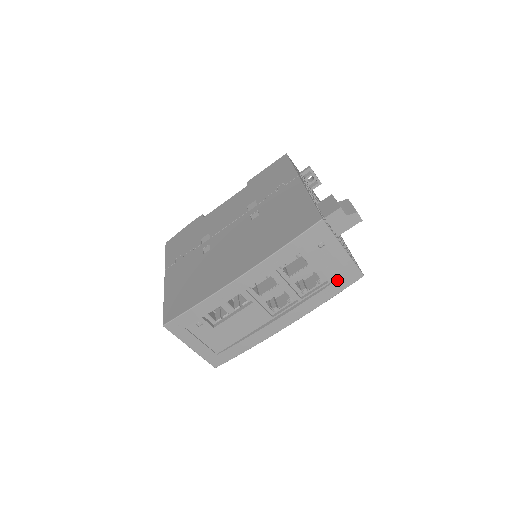
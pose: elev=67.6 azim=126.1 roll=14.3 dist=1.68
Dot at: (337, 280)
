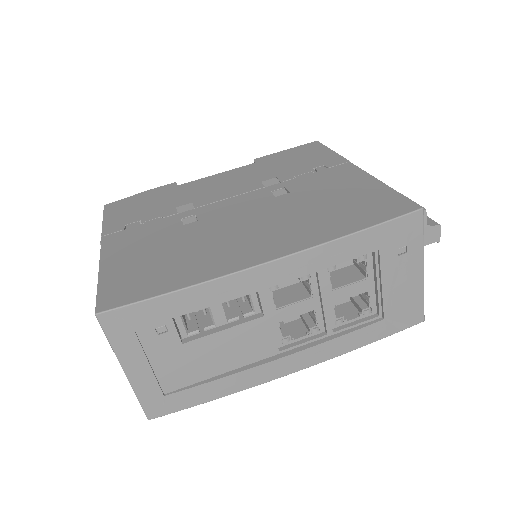
Dot at: (392, 316)
